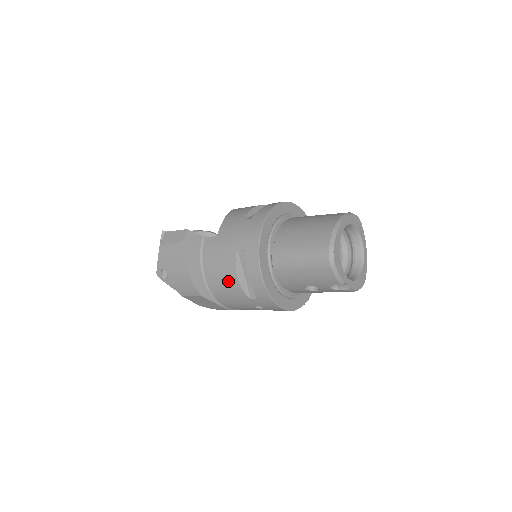
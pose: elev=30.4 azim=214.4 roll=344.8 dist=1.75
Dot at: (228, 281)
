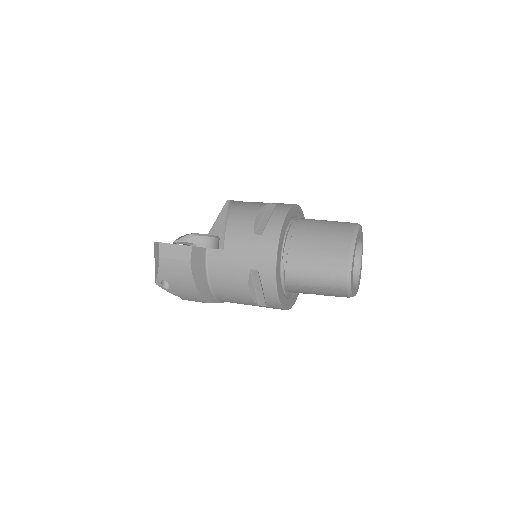
Dot at: (238, 293)
